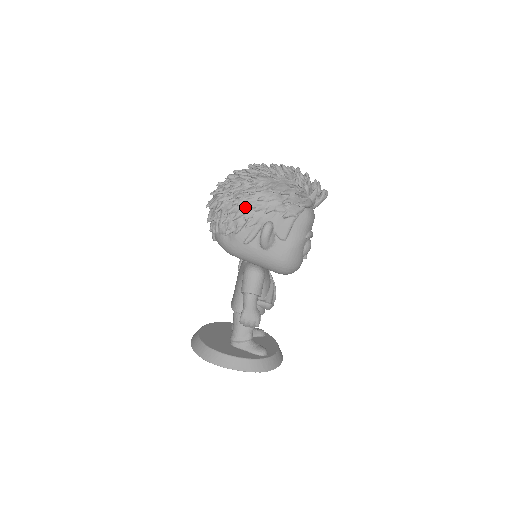
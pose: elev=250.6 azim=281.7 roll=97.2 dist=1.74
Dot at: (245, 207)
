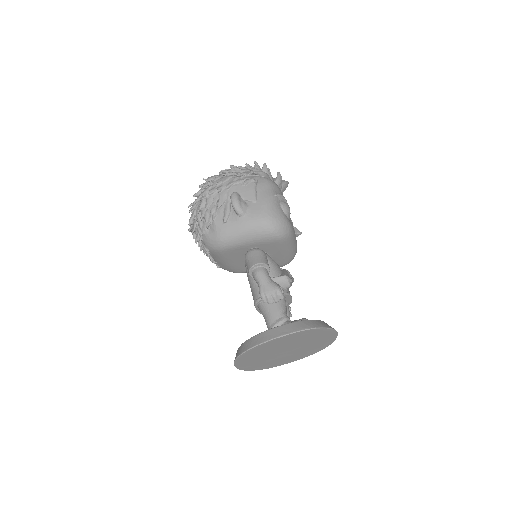
Dot at: (208, 193)
